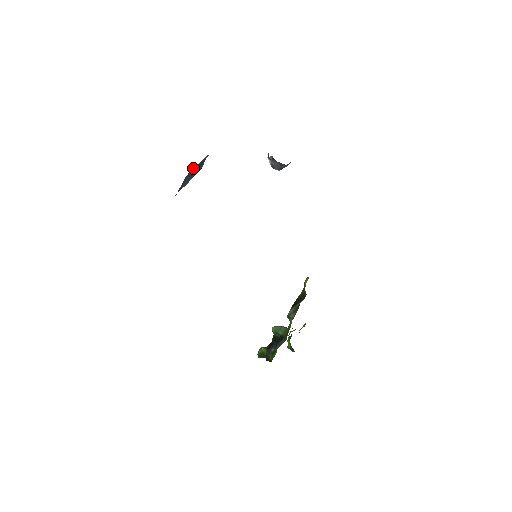
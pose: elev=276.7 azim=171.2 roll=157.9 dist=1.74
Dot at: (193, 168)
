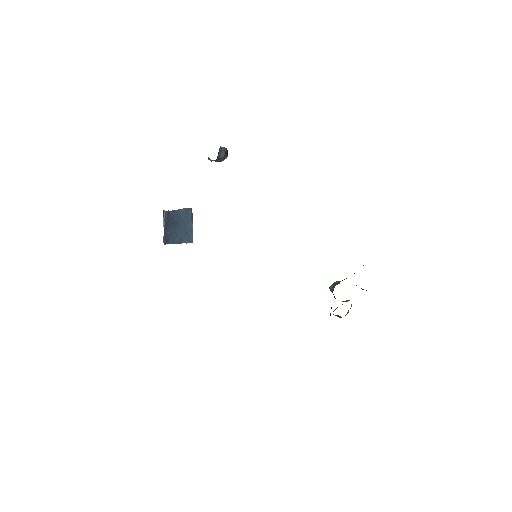
Dot at: (164, 234)
